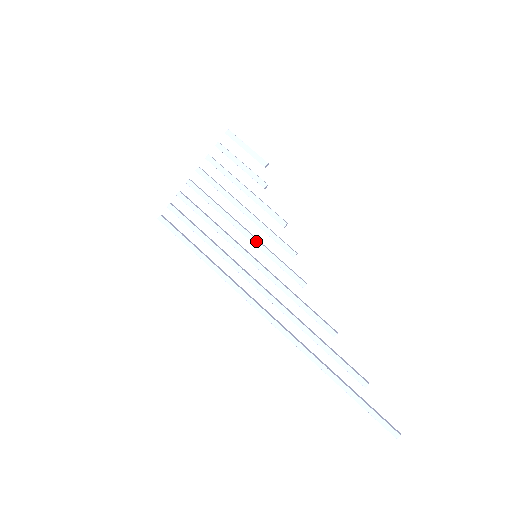
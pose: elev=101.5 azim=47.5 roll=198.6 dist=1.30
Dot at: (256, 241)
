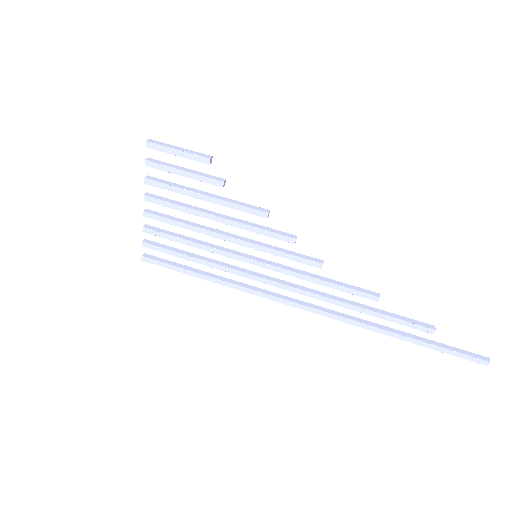
Dot at: (247, 243)
